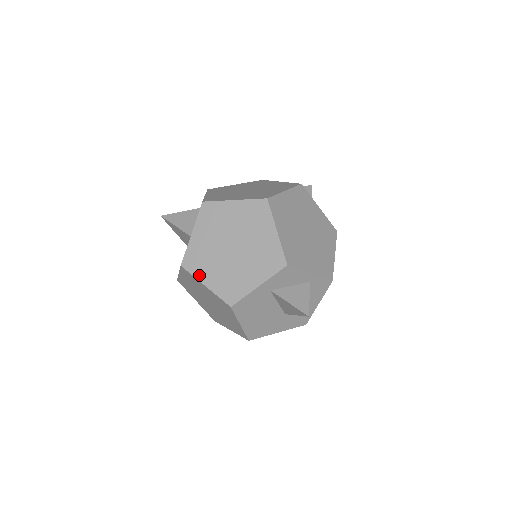
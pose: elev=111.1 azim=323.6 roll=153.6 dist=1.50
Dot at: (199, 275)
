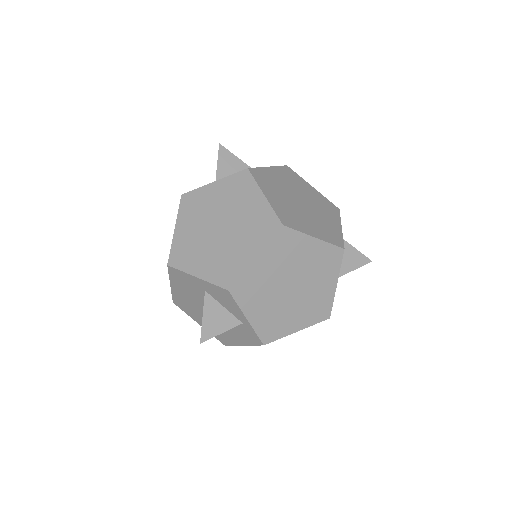
Dot at: (181, 216)
